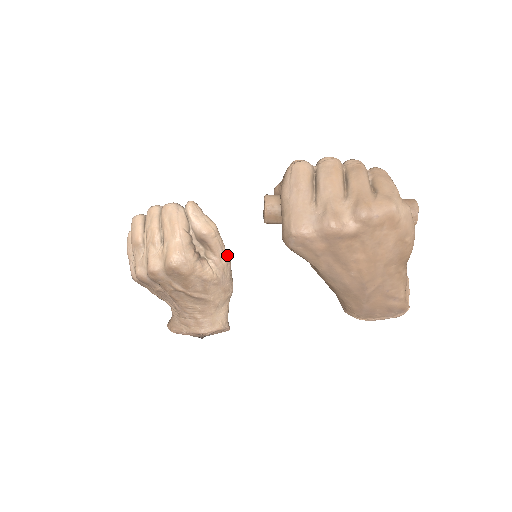
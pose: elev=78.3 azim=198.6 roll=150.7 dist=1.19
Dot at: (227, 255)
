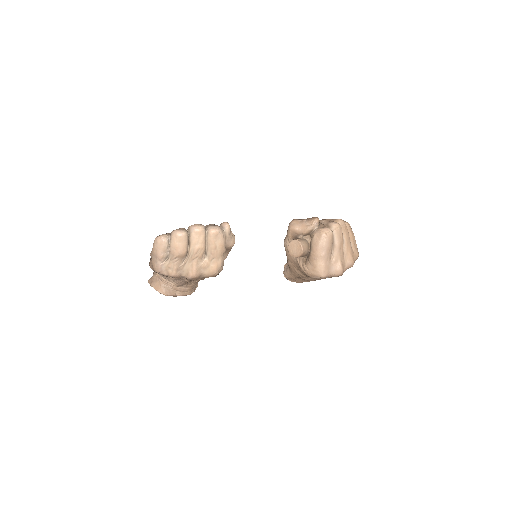
Dot at: occluded
